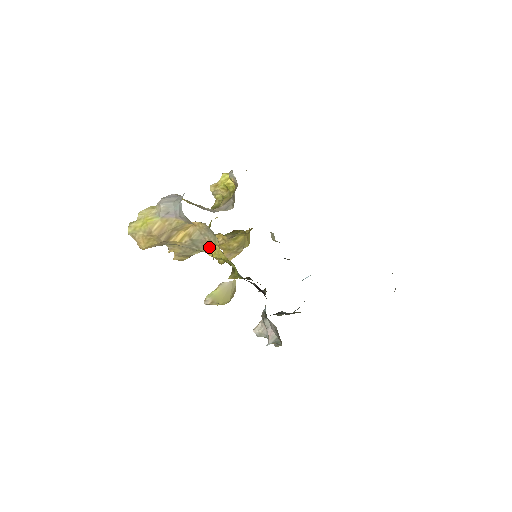
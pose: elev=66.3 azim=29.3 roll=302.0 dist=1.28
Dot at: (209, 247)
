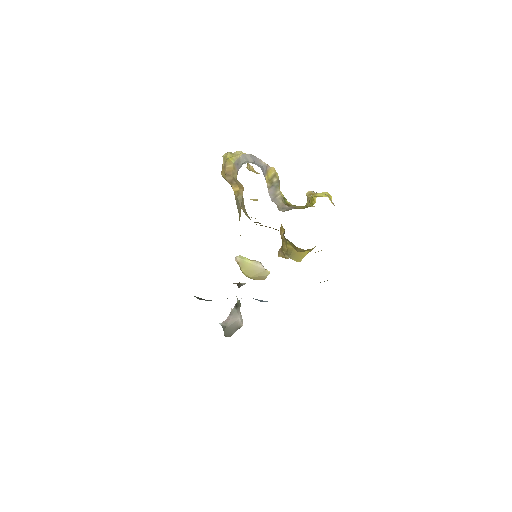
Dot at: occluded
